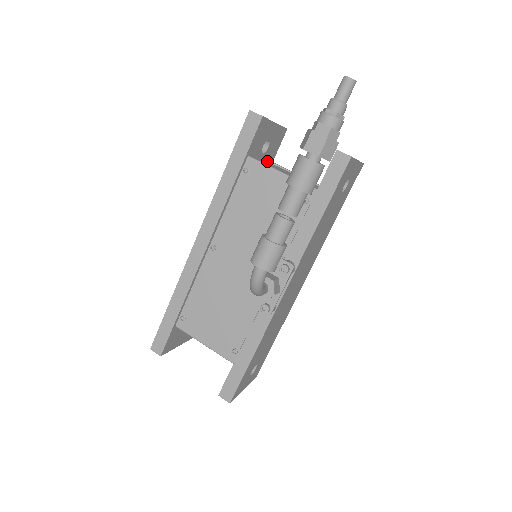
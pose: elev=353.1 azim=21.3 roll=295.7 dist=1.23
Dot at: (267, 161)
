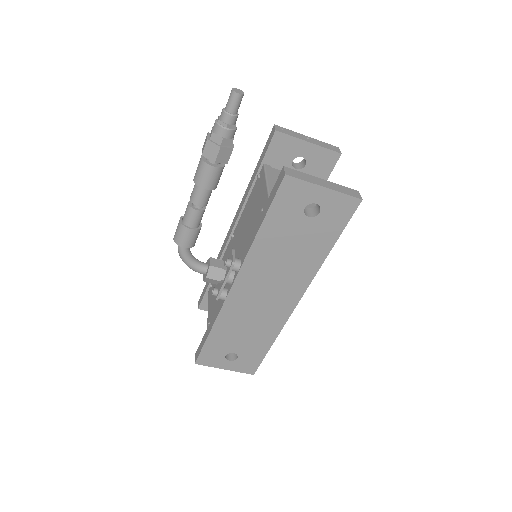
Dot at: occluded
